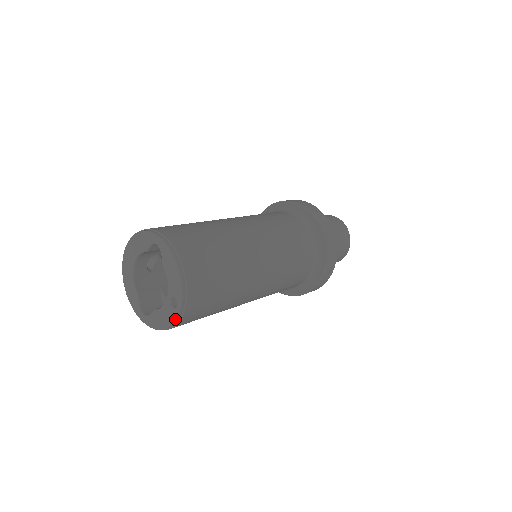
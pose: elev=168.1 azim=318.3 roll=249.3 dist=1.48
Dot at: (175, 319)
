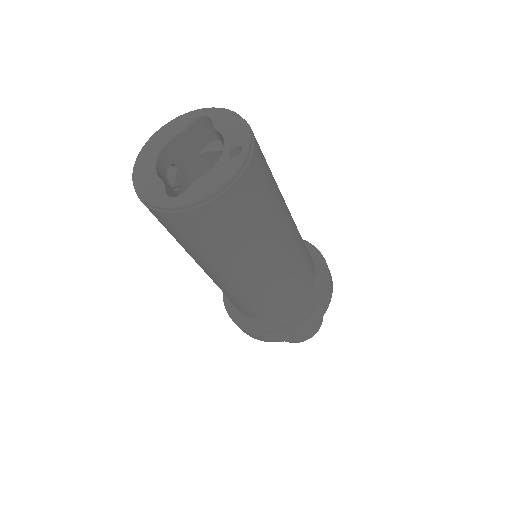
Dot at: (239, 166)
